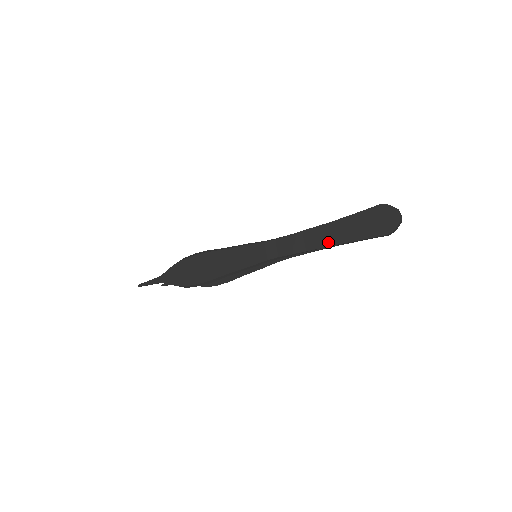
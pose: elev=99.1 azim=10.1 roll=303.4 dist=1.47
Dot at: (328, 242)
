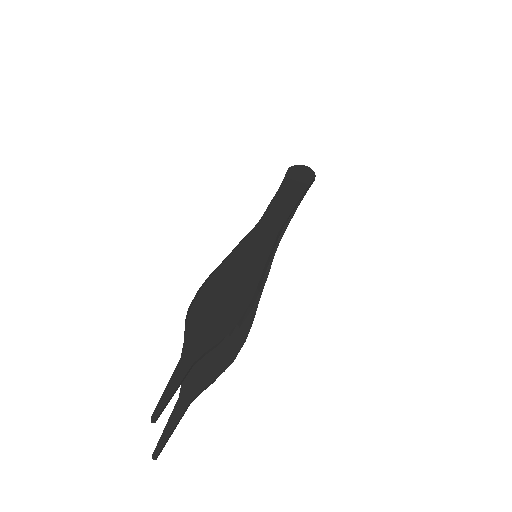
Dot at: (294, 199)
